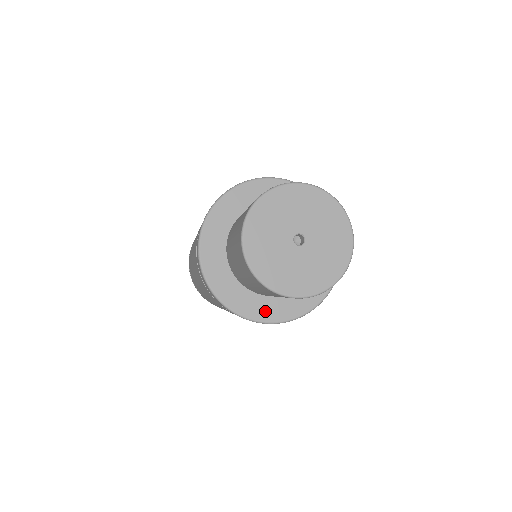
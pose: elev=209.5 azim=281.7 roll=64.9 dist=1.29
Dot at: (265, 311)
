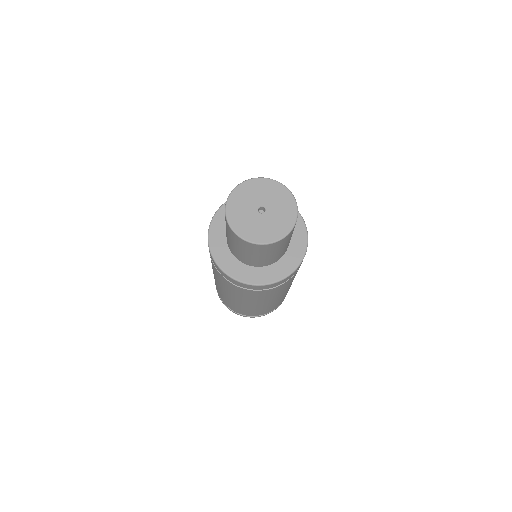
Dot at: (255, 277)
